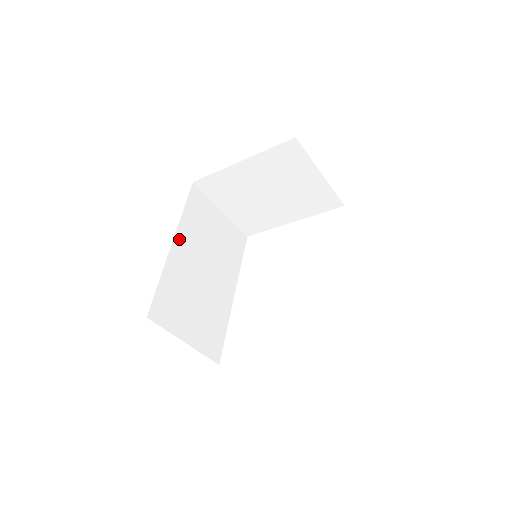
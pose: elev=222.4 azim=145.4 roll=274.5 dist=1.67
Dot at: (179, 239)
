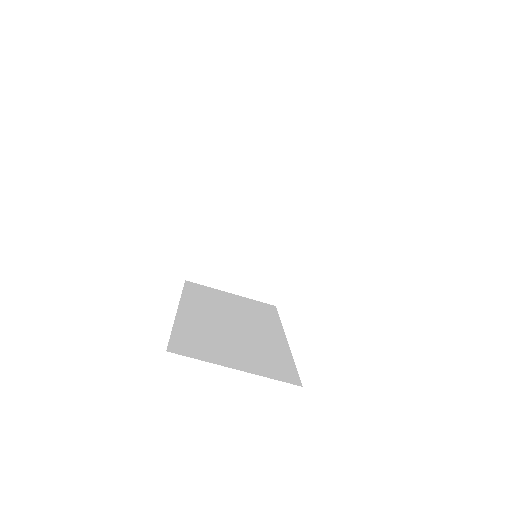
Dot at: (186, 307)
